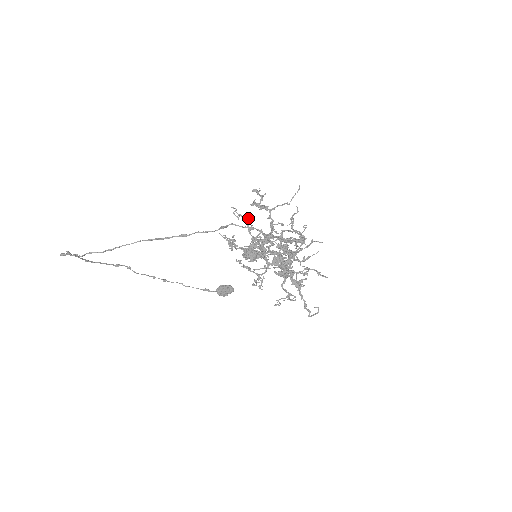
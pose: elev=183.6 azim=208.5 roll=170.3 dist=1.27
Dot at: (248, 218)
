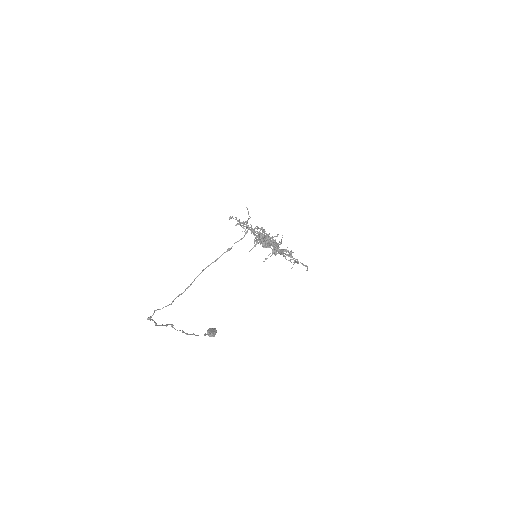
Dot at: (247, 228)
